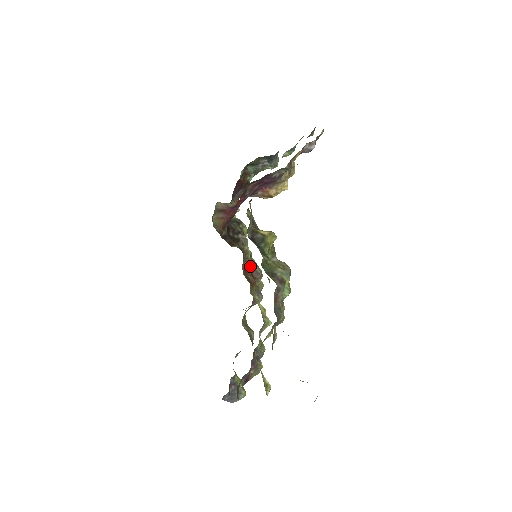
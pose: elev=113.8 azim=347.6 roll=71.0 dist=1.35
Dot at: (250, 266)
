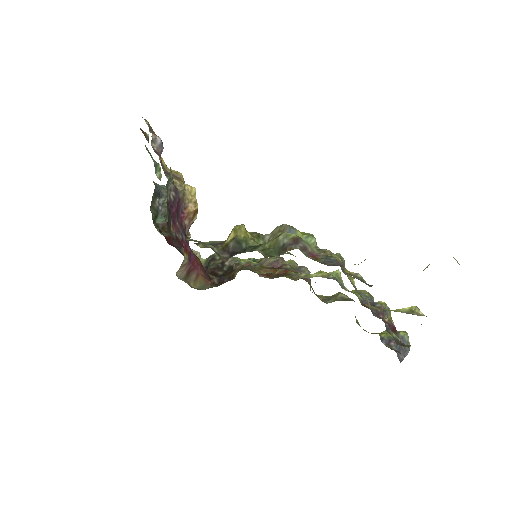
Dot at: (265, 267)
